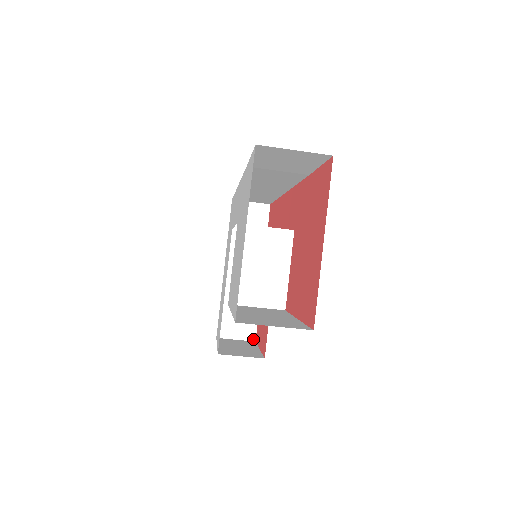
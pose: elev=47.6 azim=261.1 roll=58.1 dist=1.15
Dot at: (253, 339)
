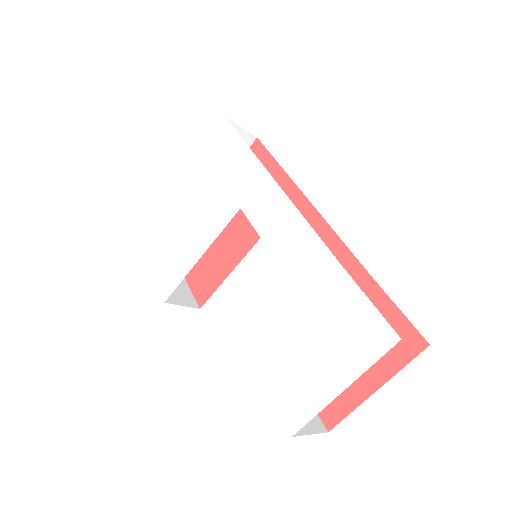
Dot at: occluded
